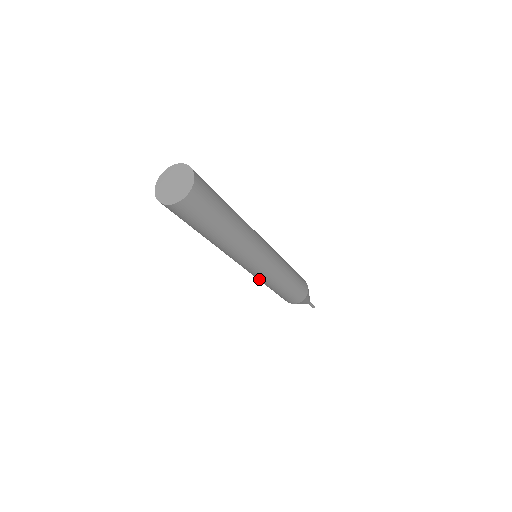
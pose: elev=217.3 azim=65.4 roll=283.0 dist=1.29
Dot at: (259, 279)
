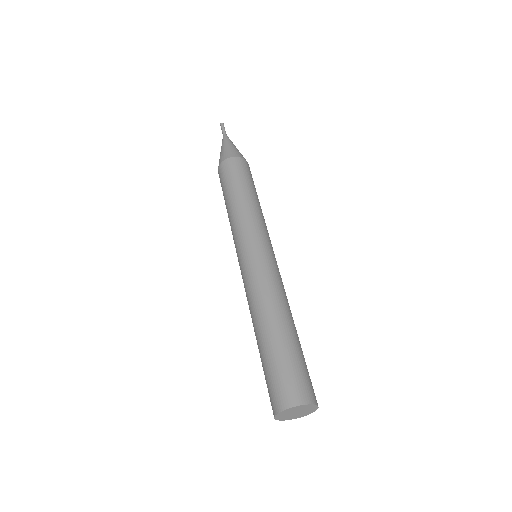
Dot at: occluded
